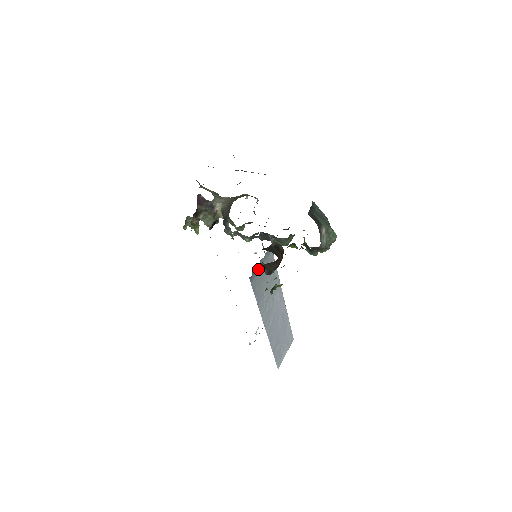
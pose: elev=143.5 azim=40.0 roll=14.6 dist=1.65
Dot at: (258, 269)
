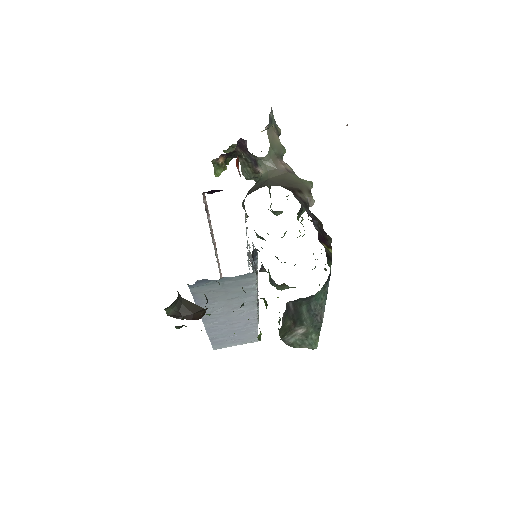
Dot at: (213, 282)
